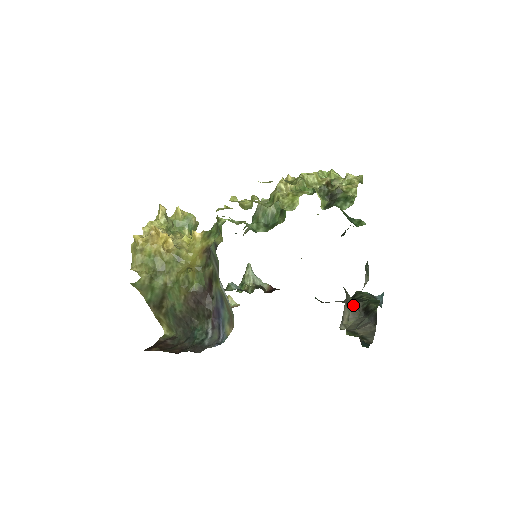
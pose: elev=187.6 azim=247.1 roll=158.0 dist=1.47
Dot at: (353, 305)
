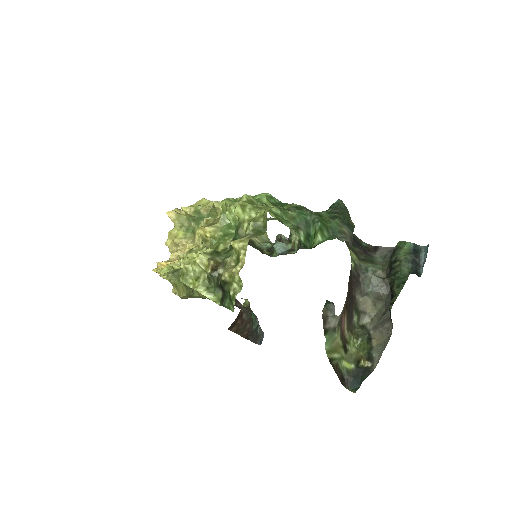
Dot at: (376, 288)
